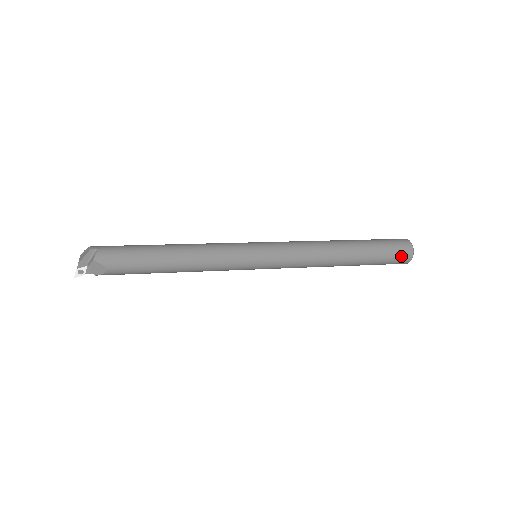
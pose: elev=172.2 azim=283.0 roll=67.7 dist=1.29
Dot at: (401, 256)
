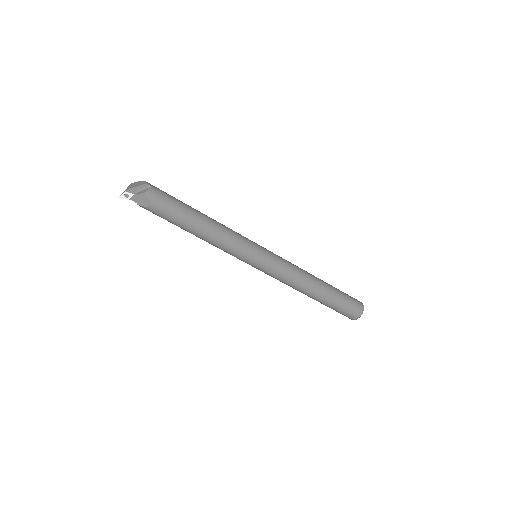
Dot at: (353, 312)
